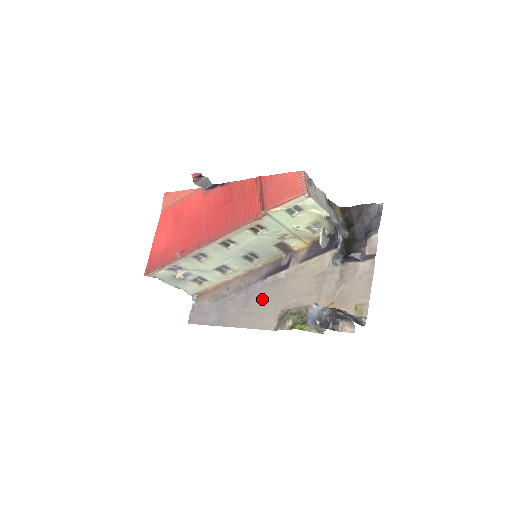
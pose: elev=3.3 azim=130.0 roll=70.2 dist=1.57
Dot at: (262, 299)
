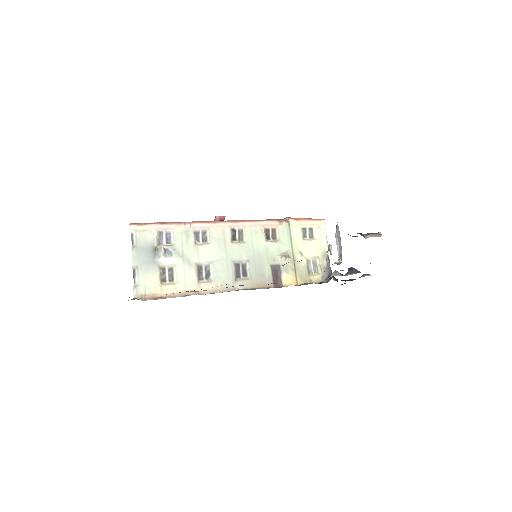
Dot at: occluded
